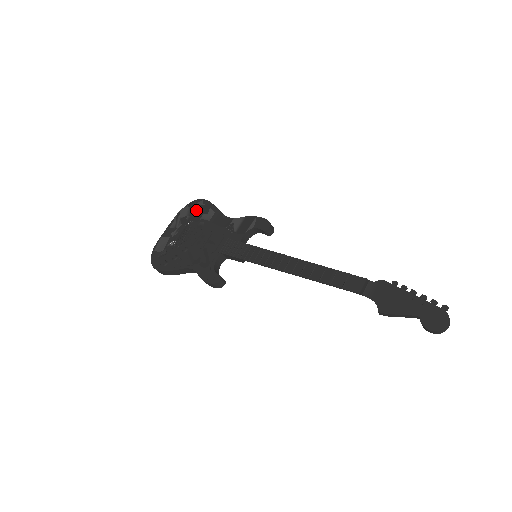
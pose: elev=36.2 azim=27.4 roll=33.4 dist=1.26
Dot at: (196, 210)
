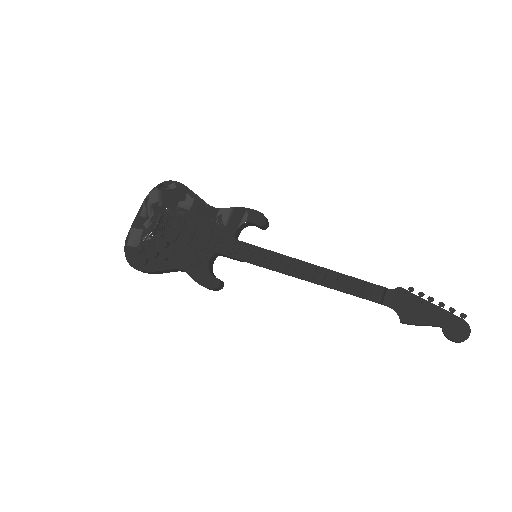
Dot at: (169, 195)
